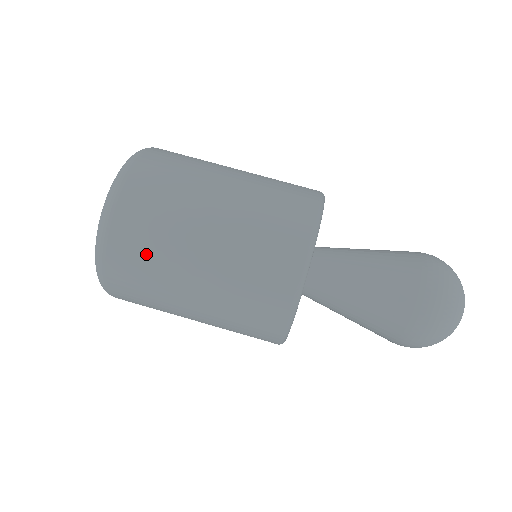
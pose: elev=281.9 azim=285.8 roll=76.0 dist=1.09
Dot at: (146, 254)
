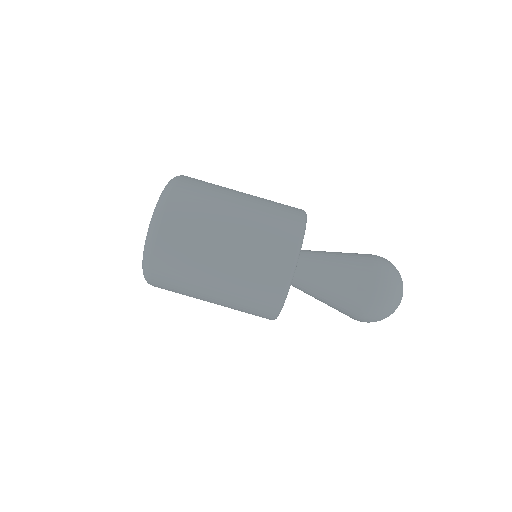
Dot at: (182, 258)
